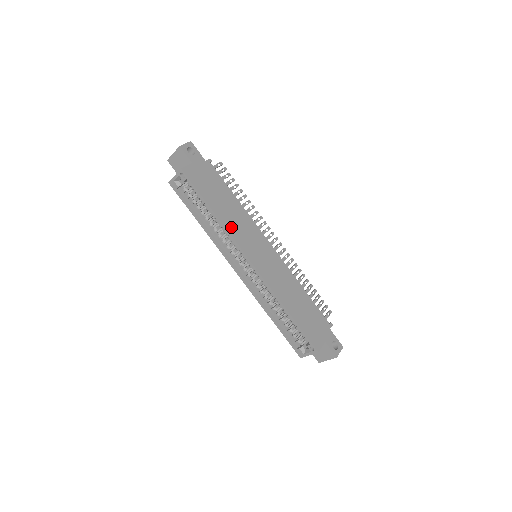
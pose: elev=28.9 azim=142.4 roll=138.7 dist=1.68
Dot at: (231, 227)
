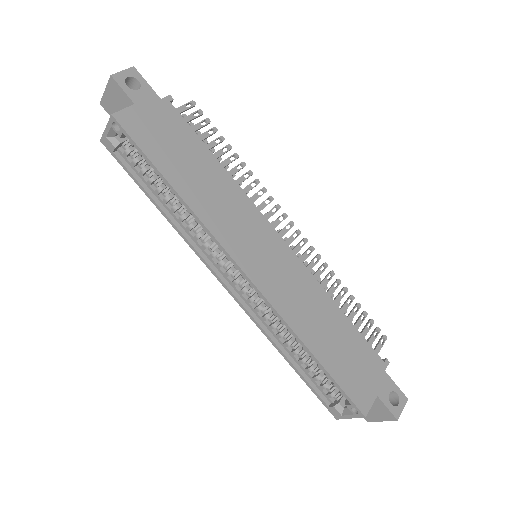
Dot at: (206, 212)
